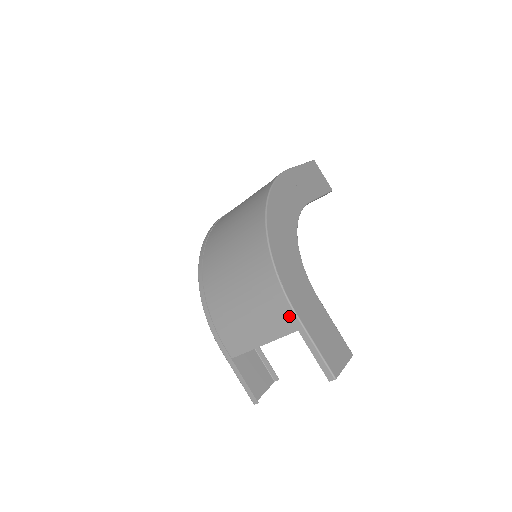
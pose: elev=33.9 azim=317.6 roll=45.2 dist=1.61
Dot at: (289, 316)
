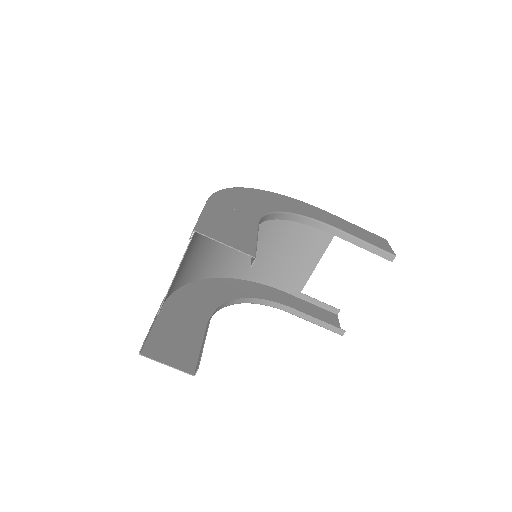
Dot at: occluded
